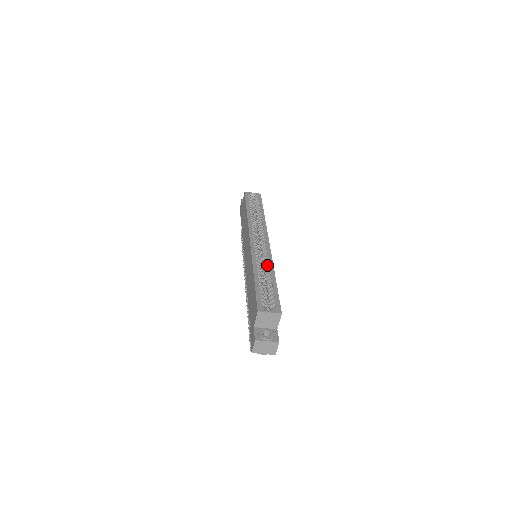
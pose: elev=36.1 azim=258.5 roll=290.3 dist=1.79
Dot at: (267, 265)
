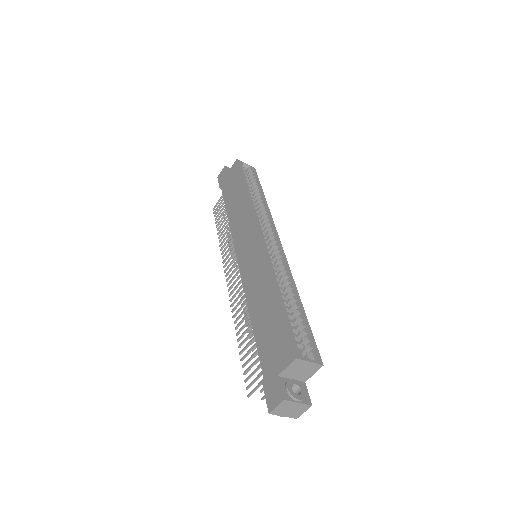
Dot at: (288, 280)
